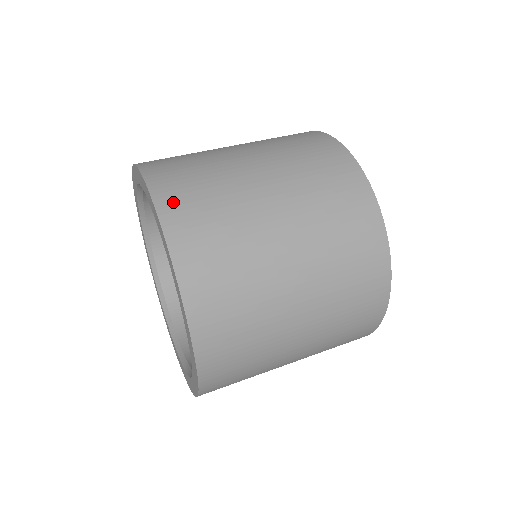
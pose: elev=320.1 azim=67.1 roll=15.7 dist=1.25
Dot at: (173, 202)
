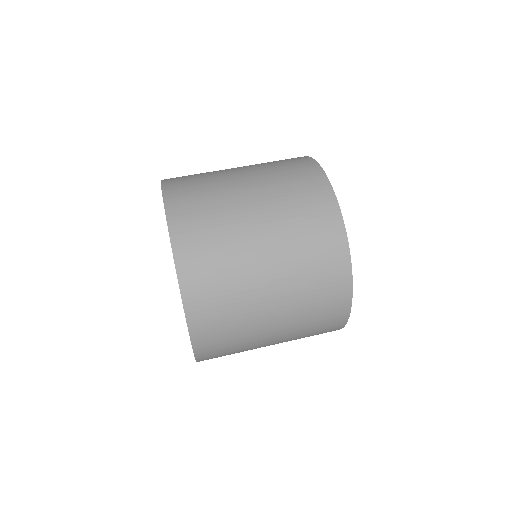
Dot at: (177, 198)
